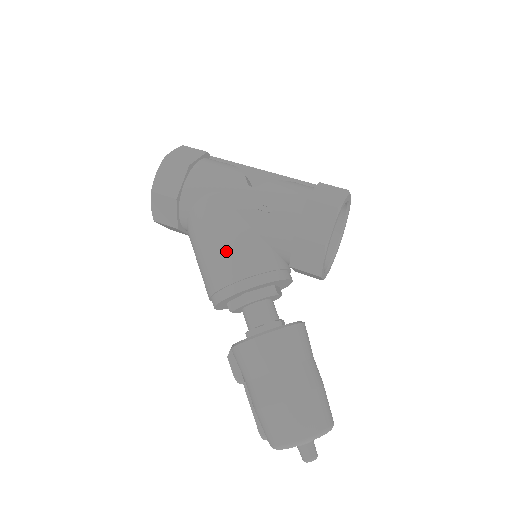
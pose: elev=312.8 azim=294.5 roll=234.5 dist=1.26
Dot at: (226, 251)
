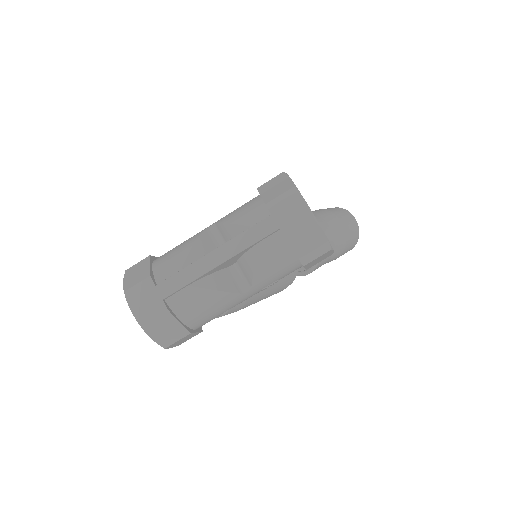
Dot at: occluded
